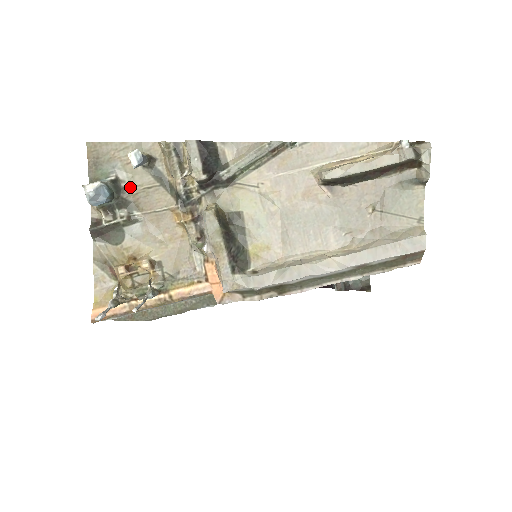
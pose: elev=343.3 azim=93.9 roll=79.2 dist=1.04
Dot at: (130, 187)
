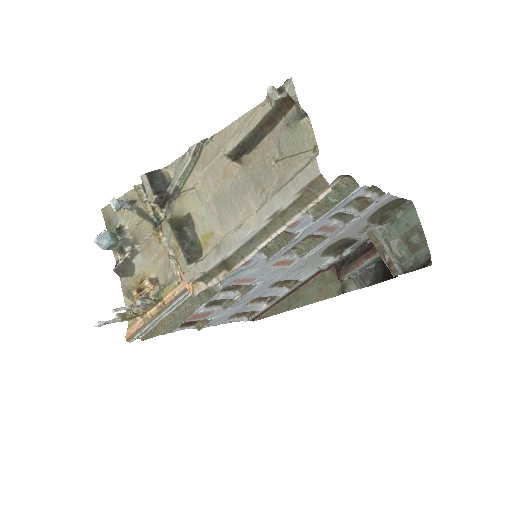
Dot at: (129, 229)
